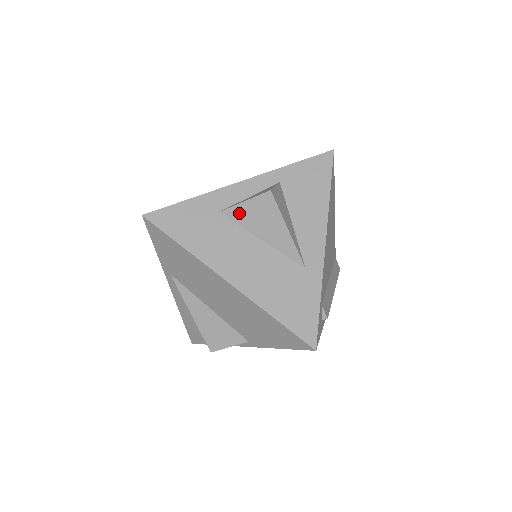
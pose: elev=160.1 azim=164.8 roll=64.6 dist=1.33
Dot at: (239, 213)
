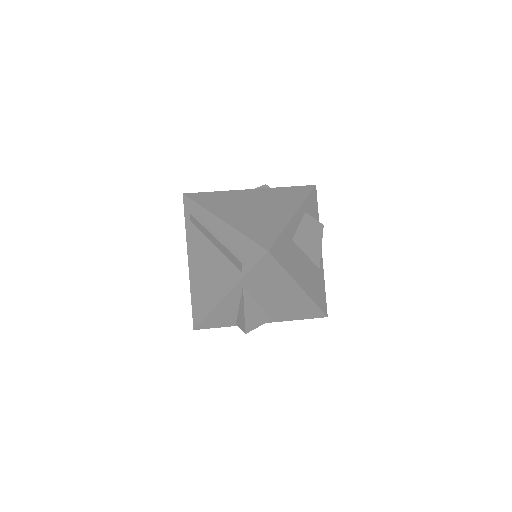
Dot at: (302, 240)
